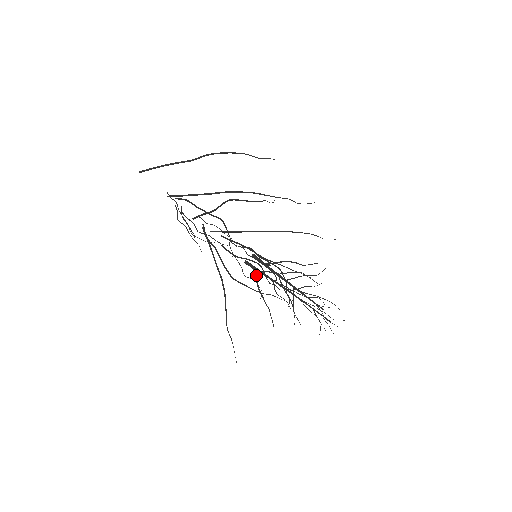
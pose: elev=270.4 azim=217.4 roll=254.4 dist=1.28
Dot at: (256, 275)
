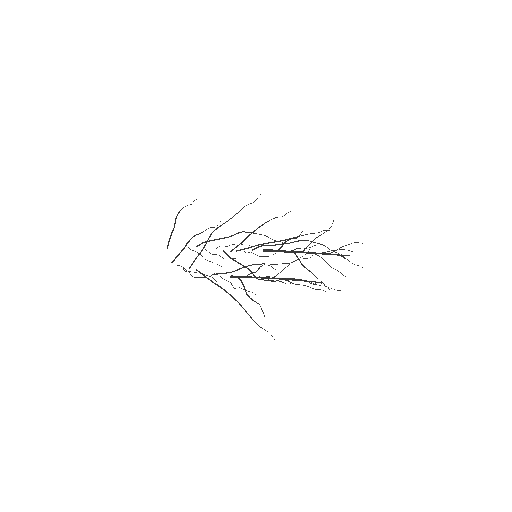
Dot at: (242, 282)
